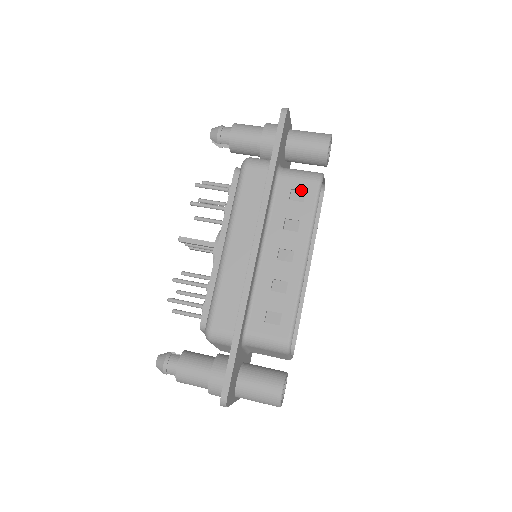
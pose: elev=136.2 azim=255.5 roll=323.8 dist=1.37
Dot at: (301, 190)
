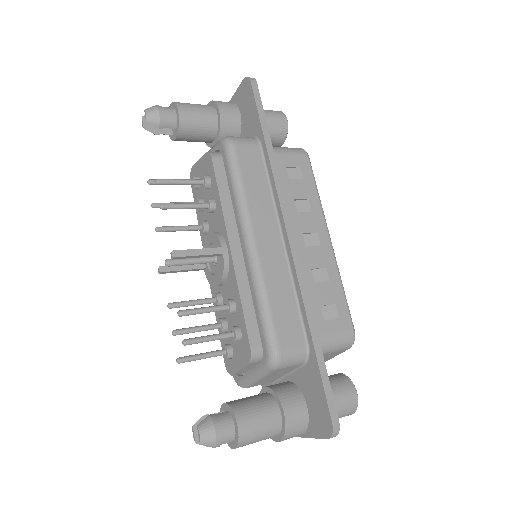
Dot at: (296, 167)
